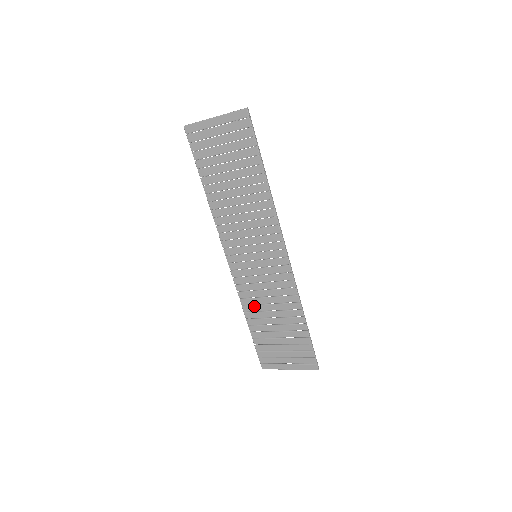
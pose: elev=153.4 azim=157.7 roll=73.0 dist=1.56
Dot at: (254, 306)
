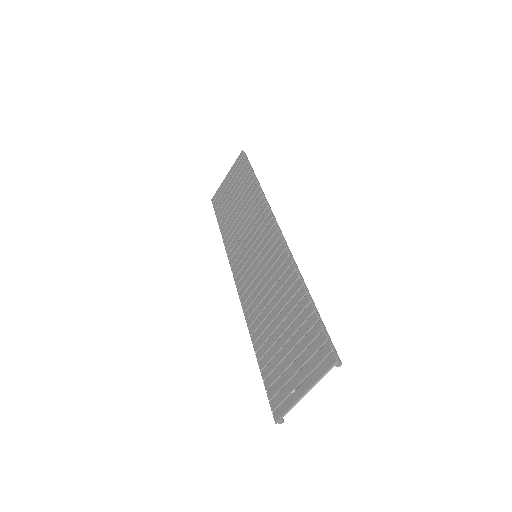
Dot at: (258, 318)
